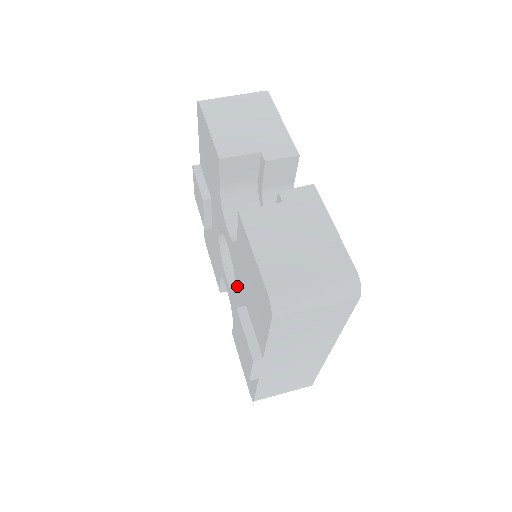
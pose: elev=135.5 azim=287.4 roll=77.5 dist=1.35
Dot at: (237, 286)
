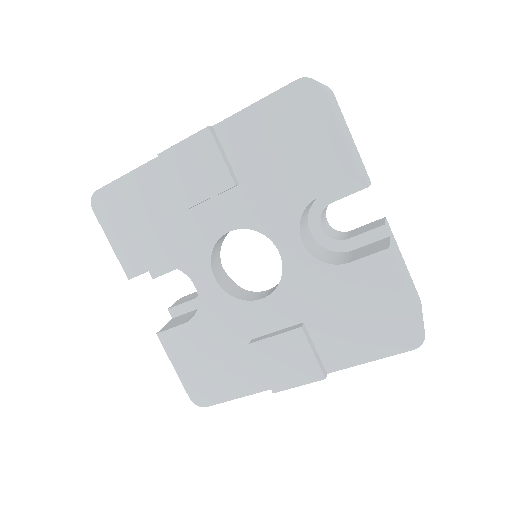
Dot at: (279, 299)
